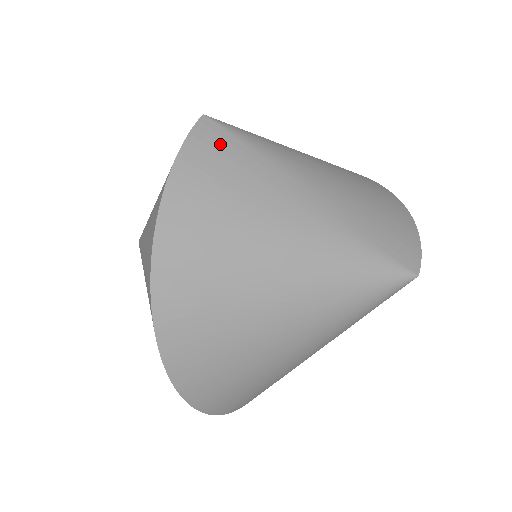
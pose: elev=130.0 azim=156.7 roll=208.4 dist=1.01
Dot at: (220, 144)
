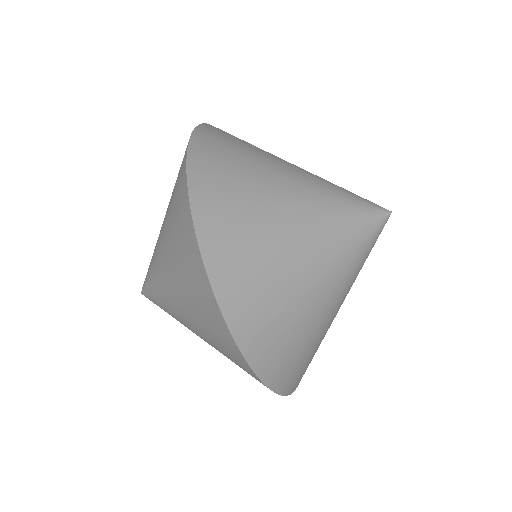
Dot at: (224, 133)
